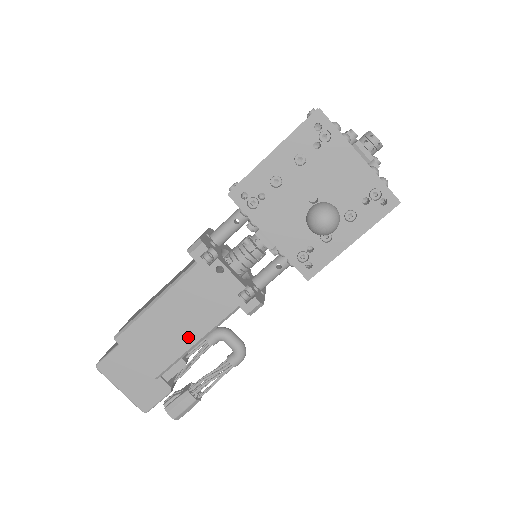
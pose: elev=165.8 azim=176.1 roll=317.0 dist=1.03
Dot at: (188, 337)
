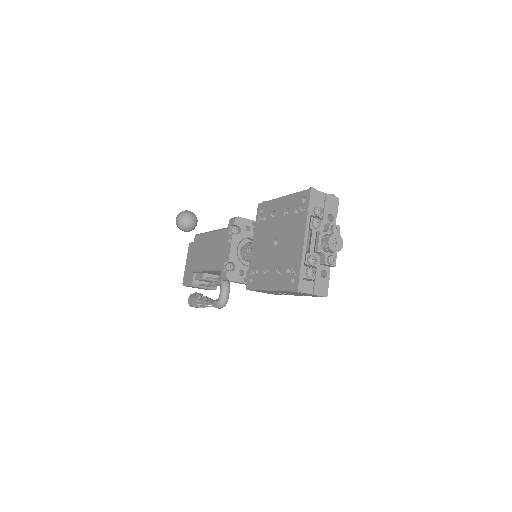
Dot at: (205, 263)
